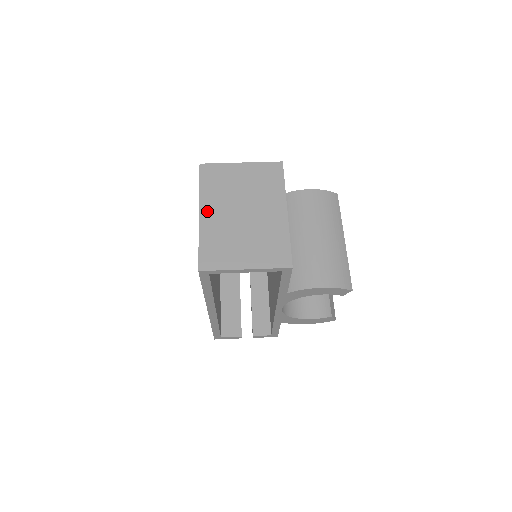
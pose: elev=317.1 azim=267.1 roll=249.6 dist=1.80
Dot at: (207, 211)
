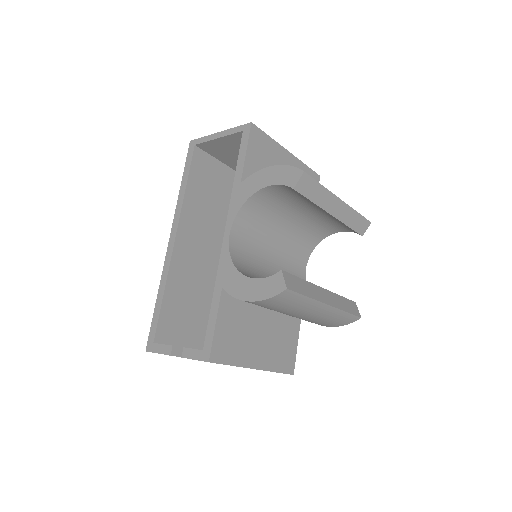
Dot at: occluded
